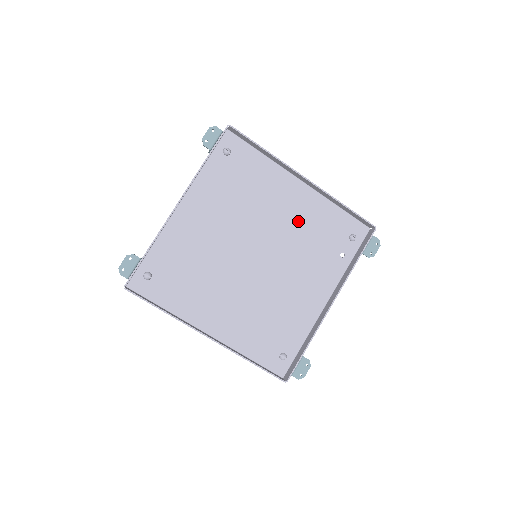
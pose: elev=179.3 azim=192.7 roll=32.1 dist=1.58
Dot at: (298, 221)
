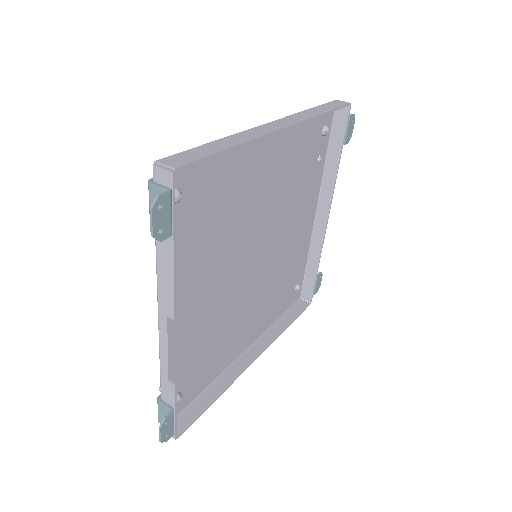
Dot at: (278, 176)
